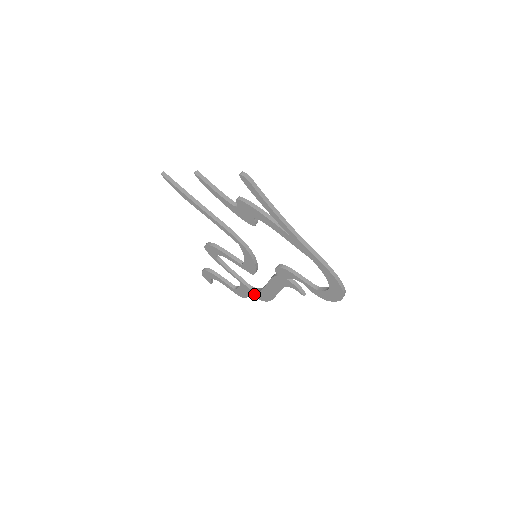
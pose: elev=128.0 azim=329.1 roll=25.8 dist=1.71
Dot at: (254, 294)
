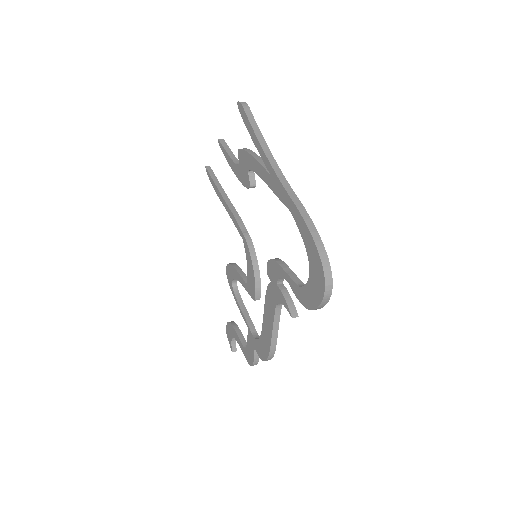
Dot at: (257, 348)
